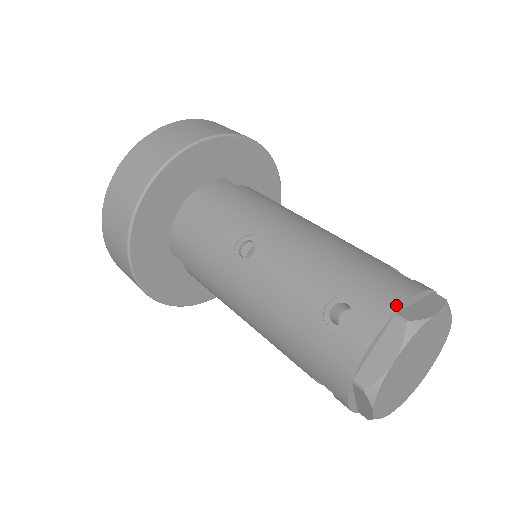
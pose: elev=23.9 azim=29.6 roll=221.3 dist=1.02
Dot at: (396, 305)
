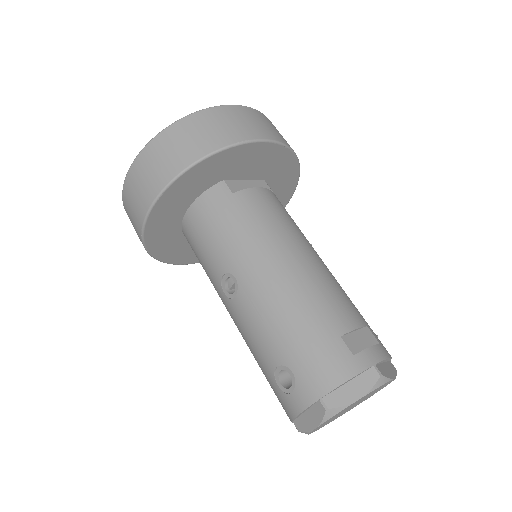
Dot at: (323, 392)
